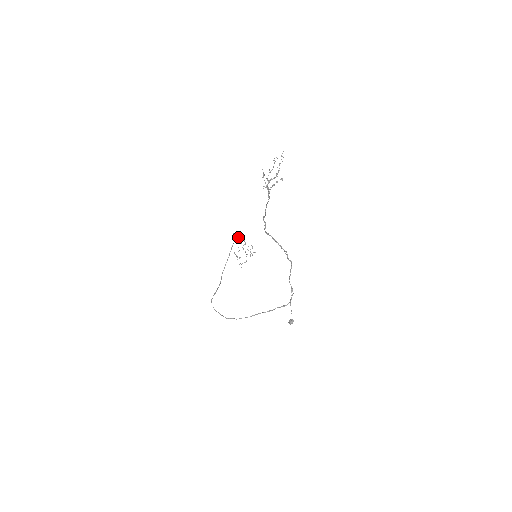
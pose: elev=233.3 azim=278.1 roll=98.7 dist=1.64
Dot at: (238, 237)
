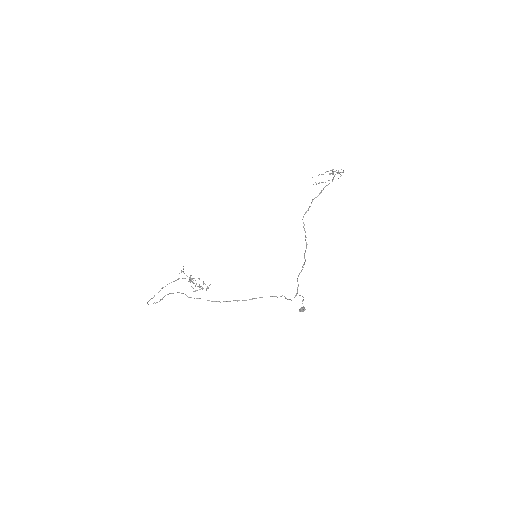
Dot at: (179, 278)
